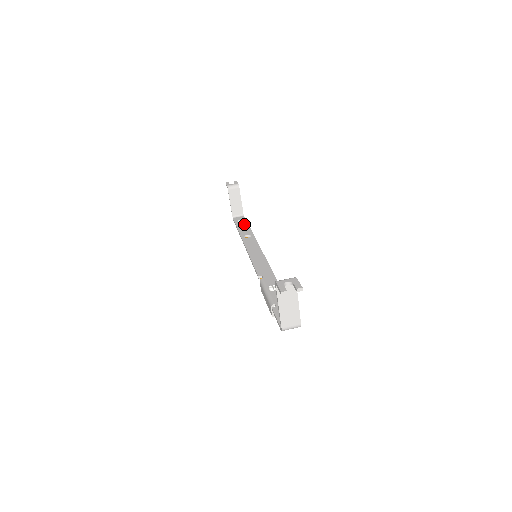
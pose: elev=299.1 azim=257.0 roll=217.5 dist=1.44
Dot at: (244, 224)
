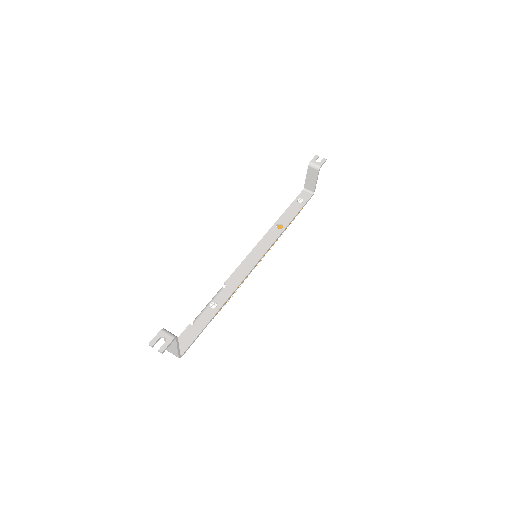
Dot at: (298, 207)
